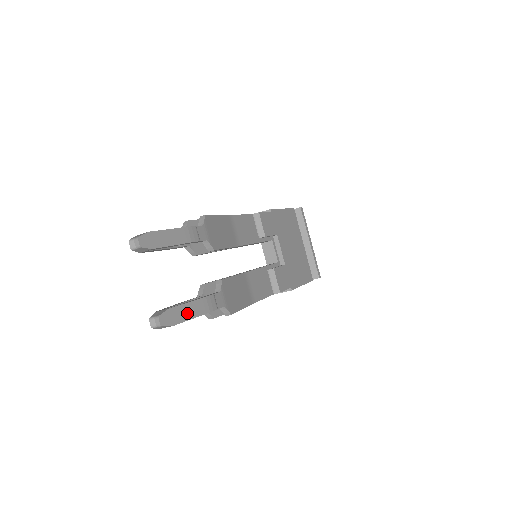
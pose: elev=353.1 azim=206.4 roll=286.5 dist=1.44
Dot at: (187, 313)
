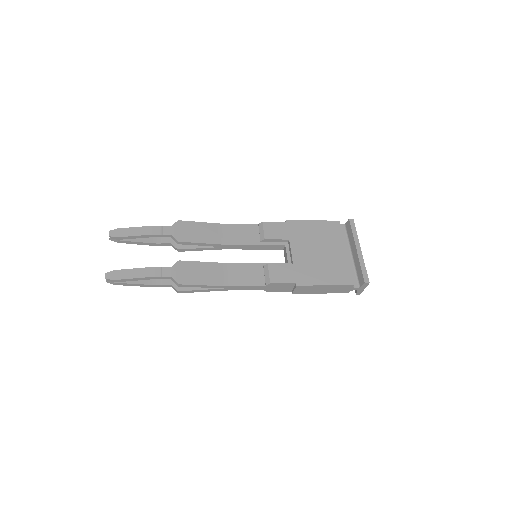
Dot at: (130, 275)
